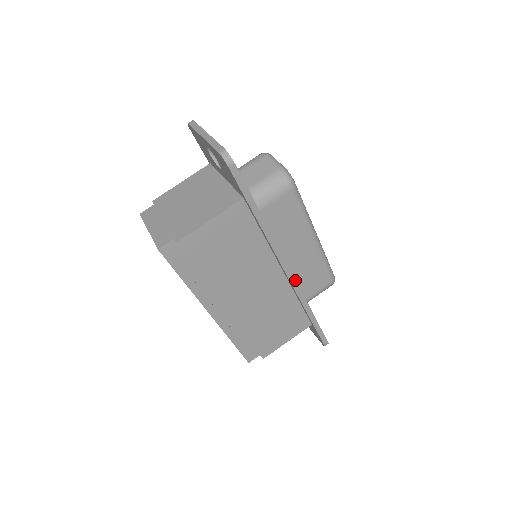
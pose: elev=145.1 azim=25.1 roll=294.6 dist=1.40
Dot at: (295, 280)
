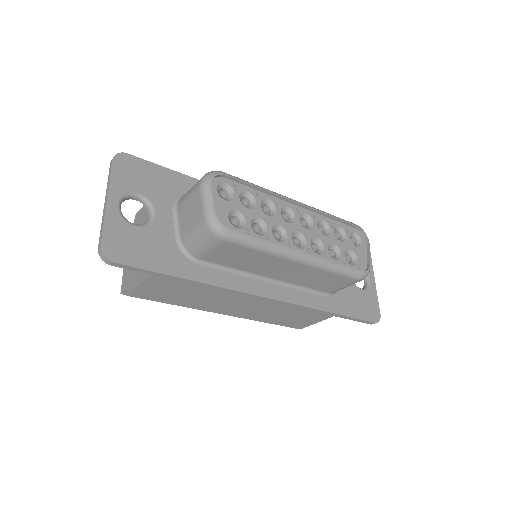
Dot at: (282, 301)
